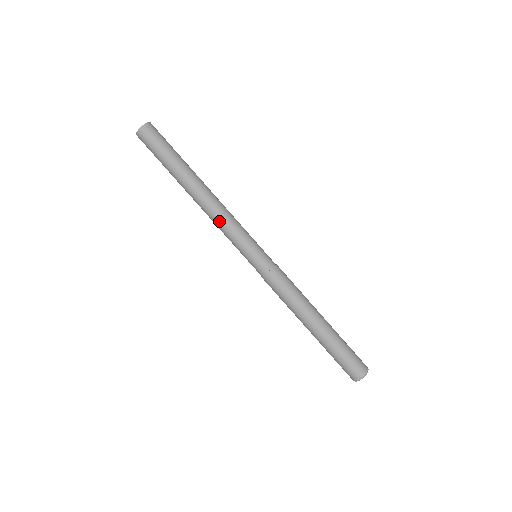
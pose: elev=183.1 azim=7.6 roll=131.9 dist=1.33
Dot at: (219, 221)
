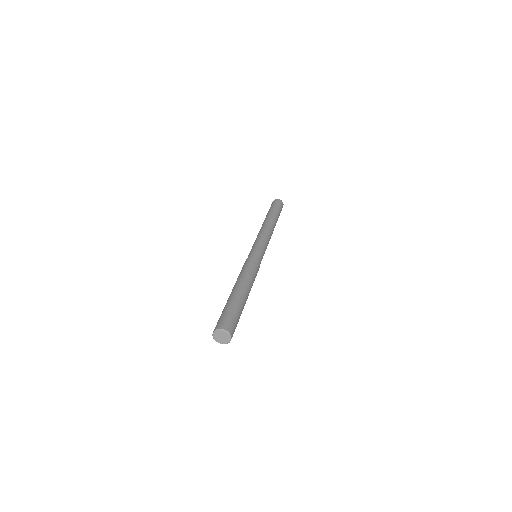
Dot at: (261, 233)
